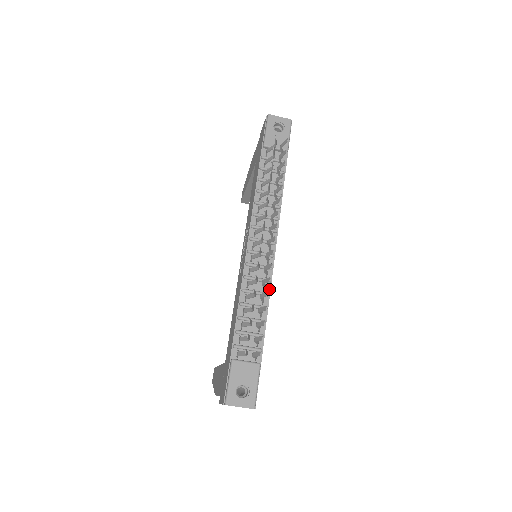
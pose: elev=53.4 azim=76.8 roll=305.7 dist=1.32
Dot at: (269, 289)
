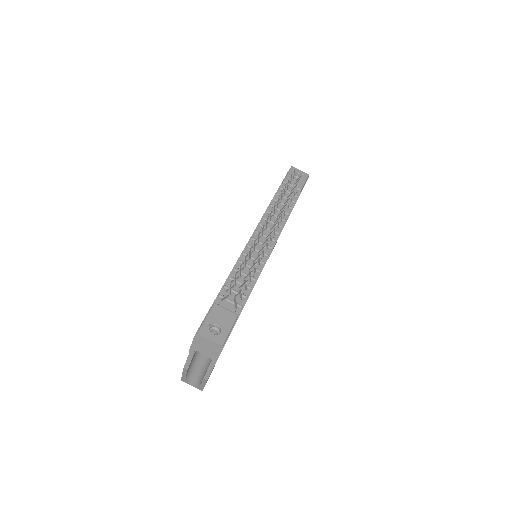
Dot at: (261, 269)
